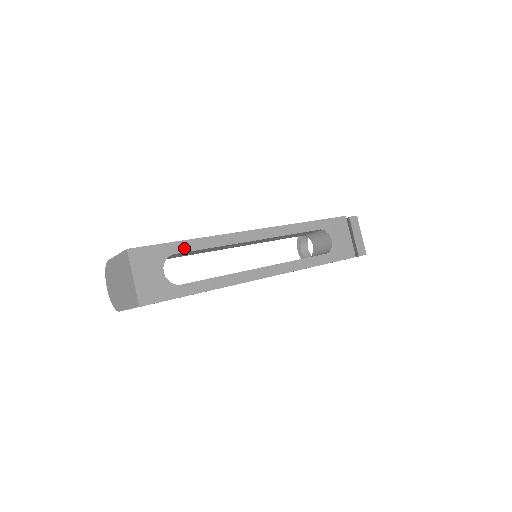
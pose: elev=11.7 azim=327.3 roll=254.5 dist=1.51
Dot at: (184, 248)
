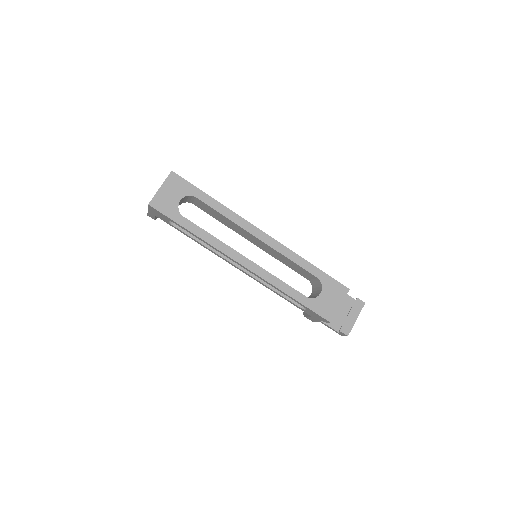
Dot at: (205, 200)
